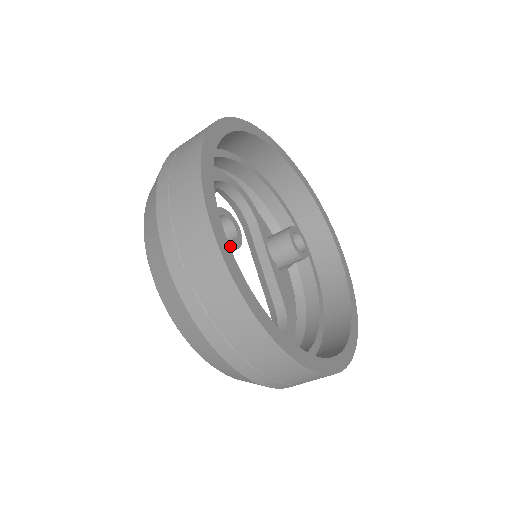
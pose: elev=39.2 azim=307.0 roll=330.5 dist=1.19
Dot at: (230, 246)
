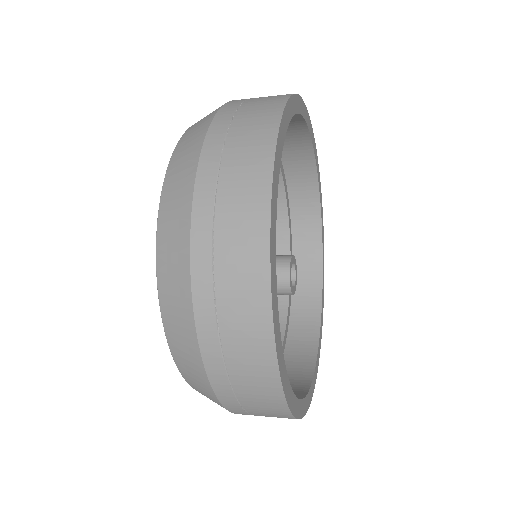
Dot at: occluded
